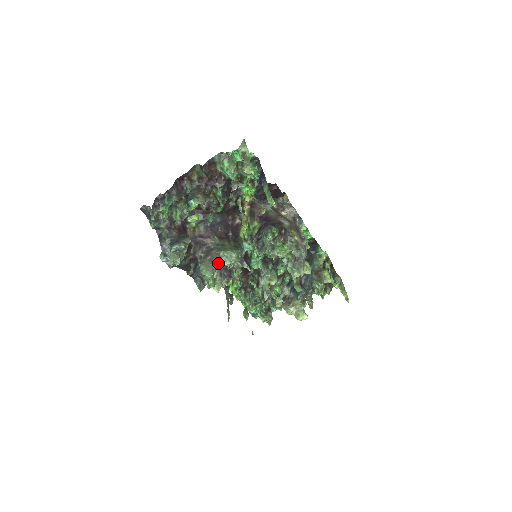
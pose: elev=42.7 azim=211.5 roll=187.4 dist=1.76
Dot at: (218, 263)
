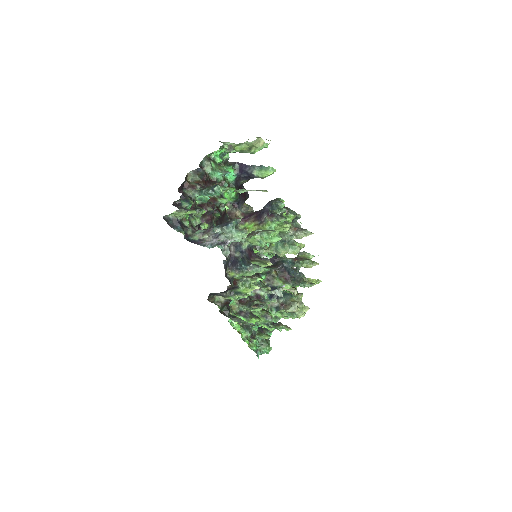
Dot at: occluded
